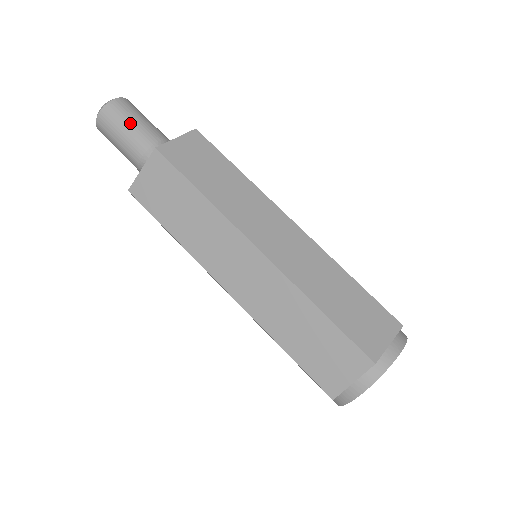
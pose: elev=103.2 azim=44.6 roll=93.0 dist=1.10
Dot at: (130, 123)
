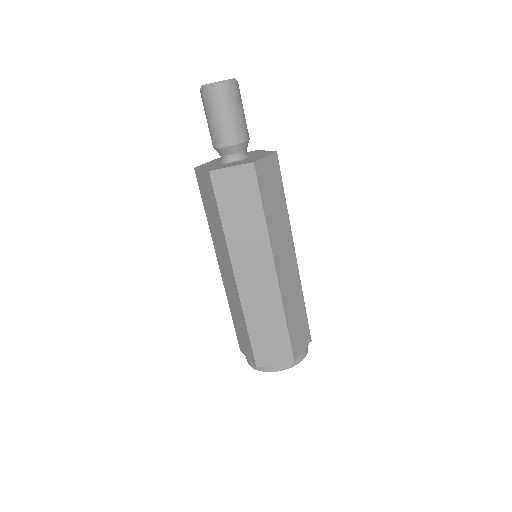
Dot at: (216, 117)
